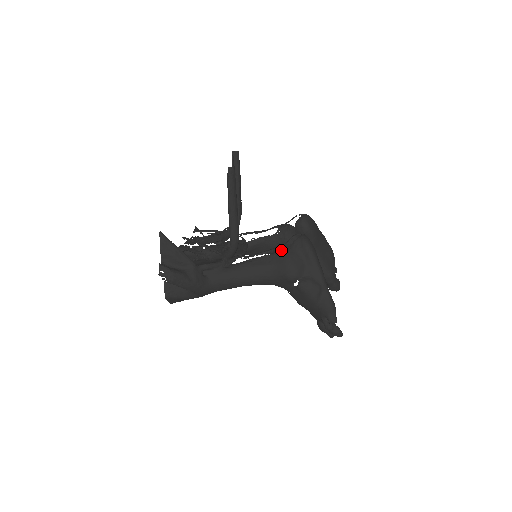
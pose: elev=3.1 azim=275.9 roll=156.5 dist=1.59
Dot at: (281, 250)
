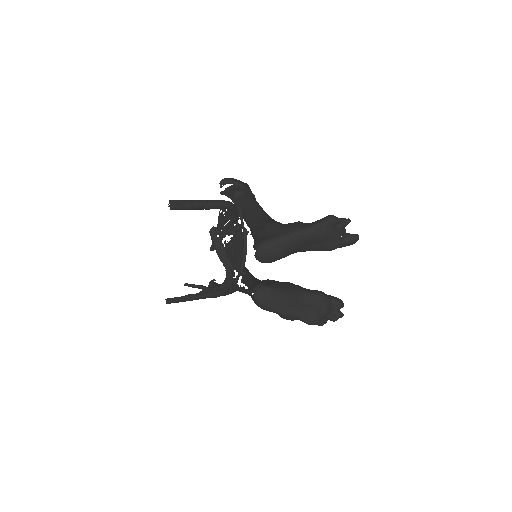
Dot at: (251, 296)
